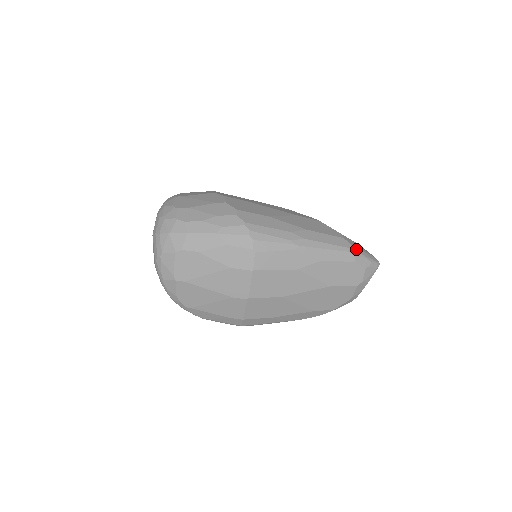
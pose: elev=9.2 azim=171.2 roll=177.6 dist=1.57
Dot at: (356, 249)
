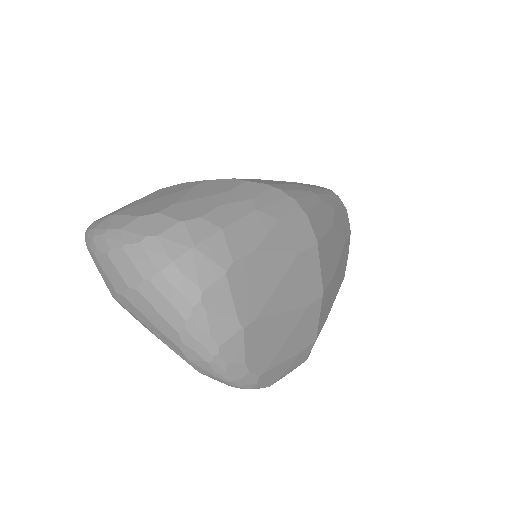
Dot at: occluded
